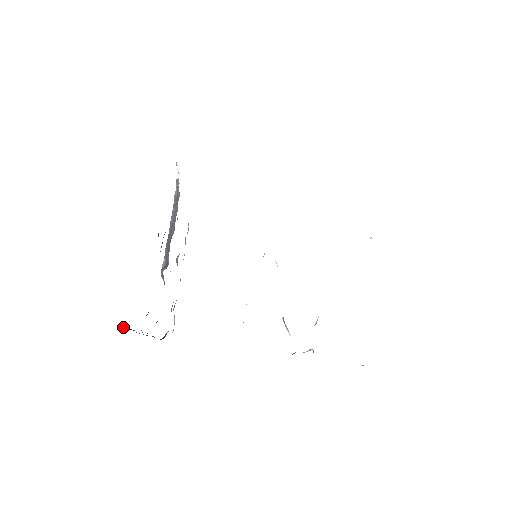
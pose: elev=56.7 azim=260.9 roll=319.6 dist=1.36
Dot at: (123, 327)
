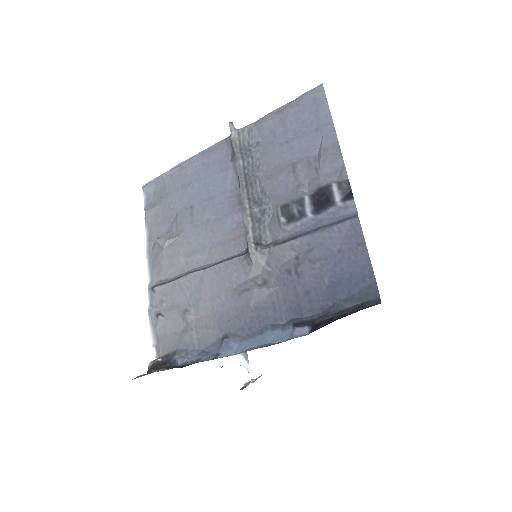
Dot at: occluded
